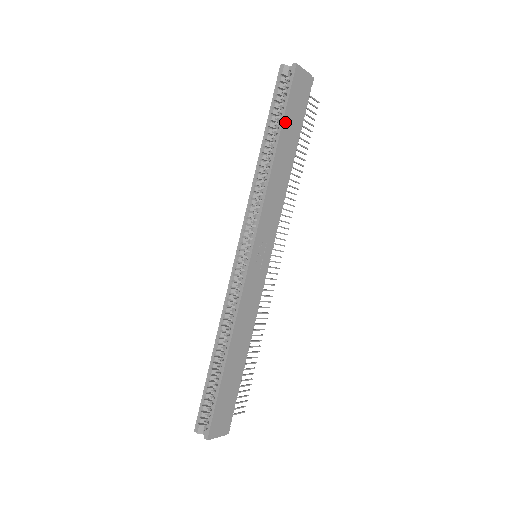
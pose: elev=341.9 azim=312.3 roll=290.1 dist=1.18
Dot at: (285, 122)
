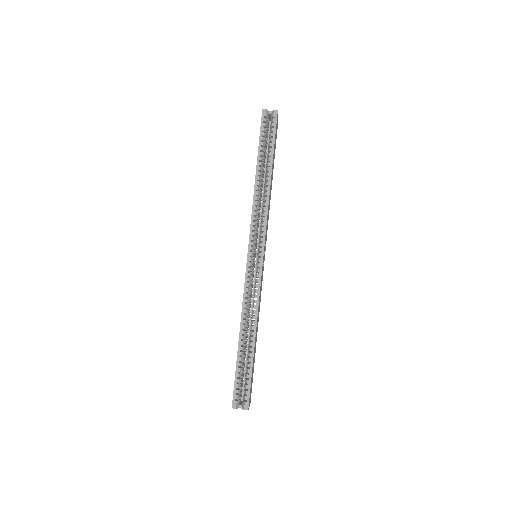
Dot at: occluded
